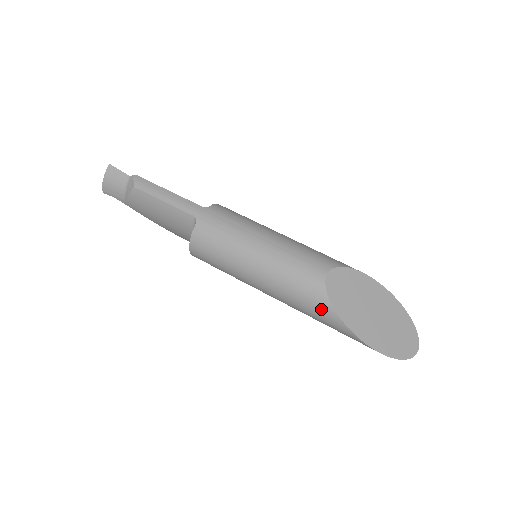
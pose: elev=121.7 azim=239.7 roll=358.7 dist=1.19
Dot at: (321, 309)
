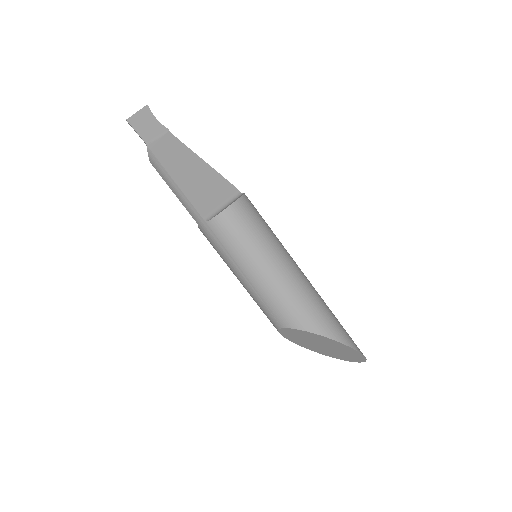
Dot at: occluded
